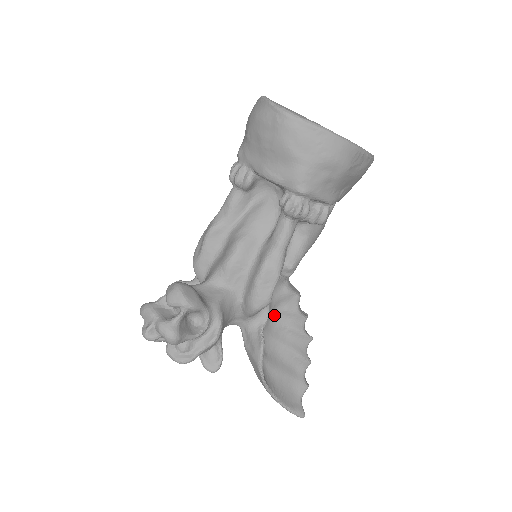
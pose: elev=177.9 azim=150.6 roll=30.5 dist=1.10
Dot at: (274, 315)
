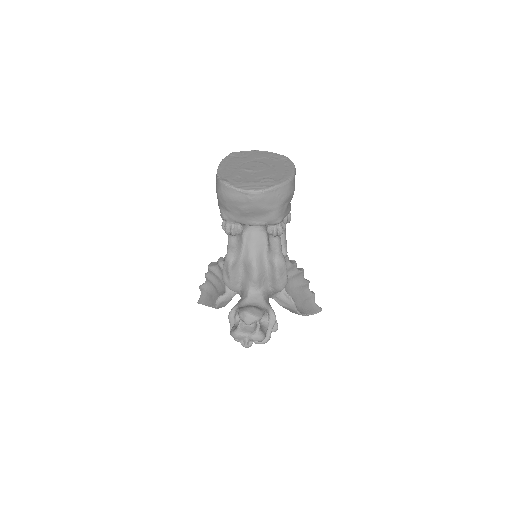
Dot at: occluded
